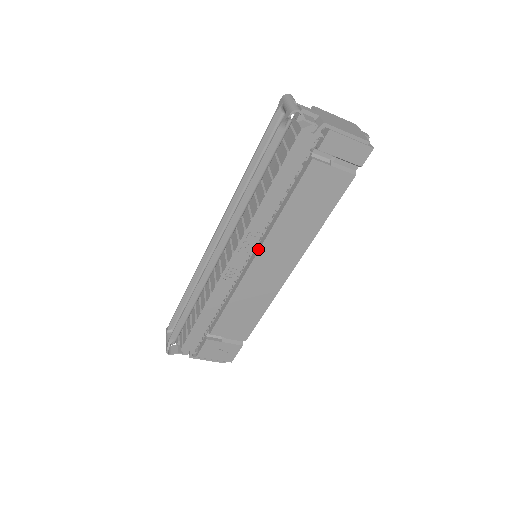
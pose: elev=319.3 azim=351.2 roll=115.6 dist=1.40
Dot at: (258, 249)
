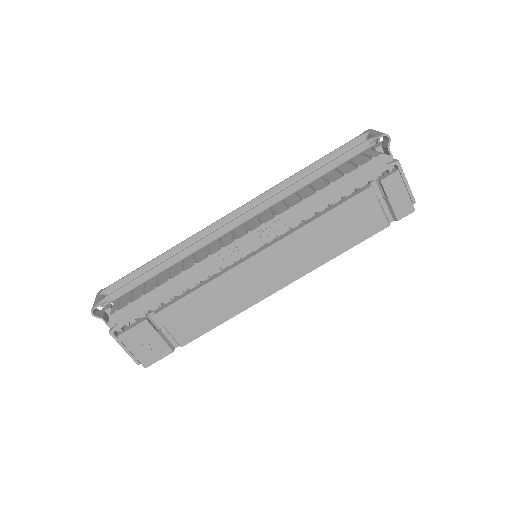
Dot at: (272, 244)
